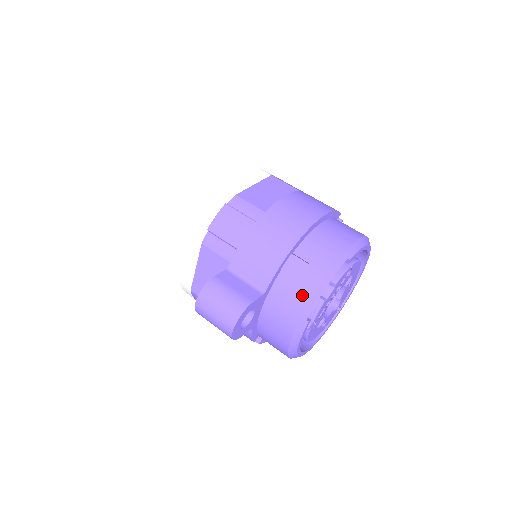
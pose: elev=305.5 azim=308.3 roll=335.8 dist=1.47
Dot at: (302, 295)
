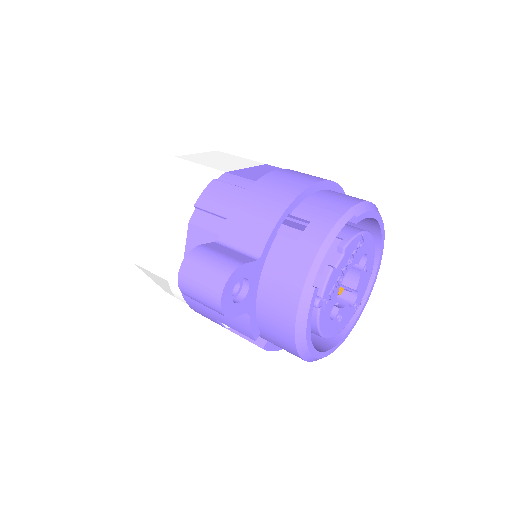
Dot at: (304, 255)
